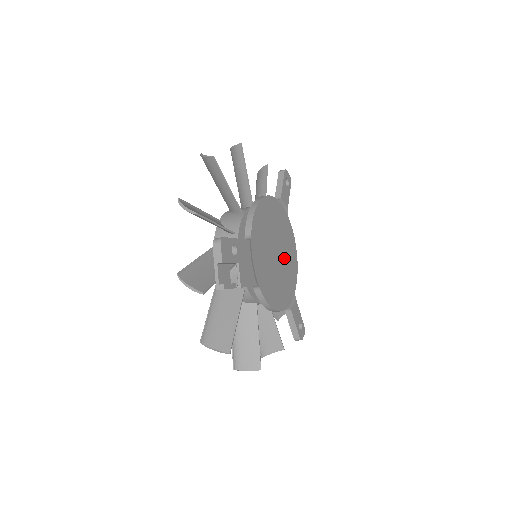
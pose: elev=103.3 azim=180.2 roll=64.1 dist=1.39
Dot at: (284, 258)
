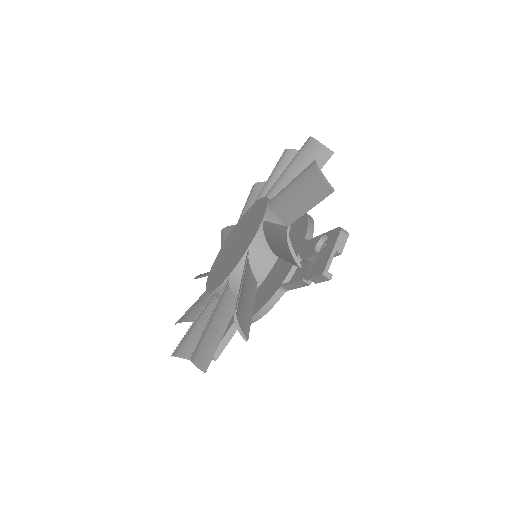
Dot at: occluded
